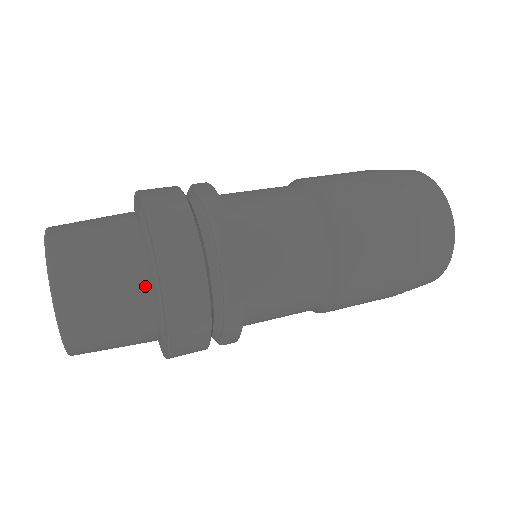
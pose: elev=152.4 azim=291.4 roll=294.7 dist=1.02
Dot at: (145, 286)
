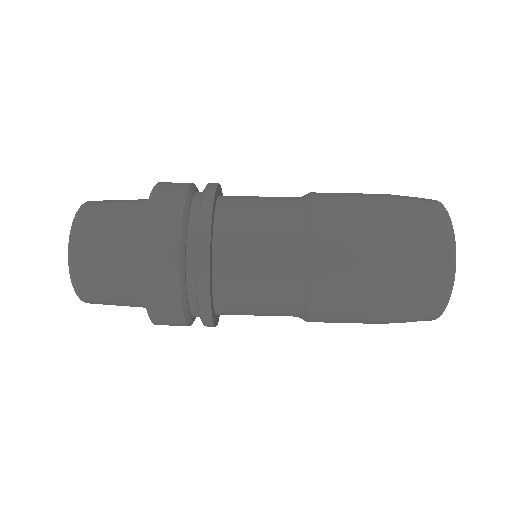
Dot at: (138, 287)
